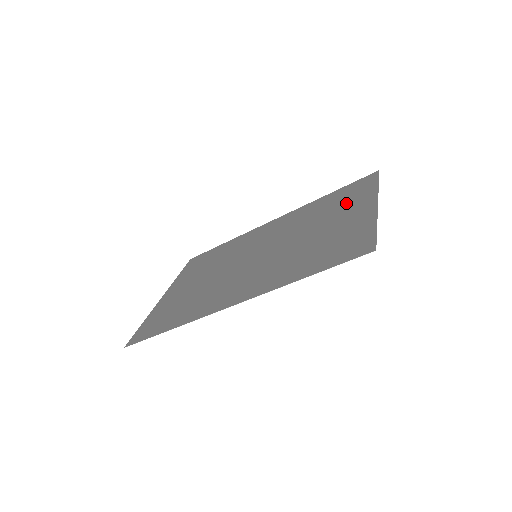
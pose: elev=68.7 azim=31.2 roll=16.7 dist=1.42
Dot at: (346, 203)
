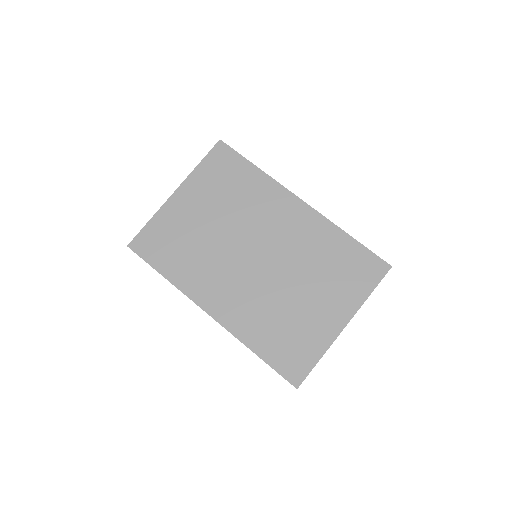
Dot at: (340, 285)
